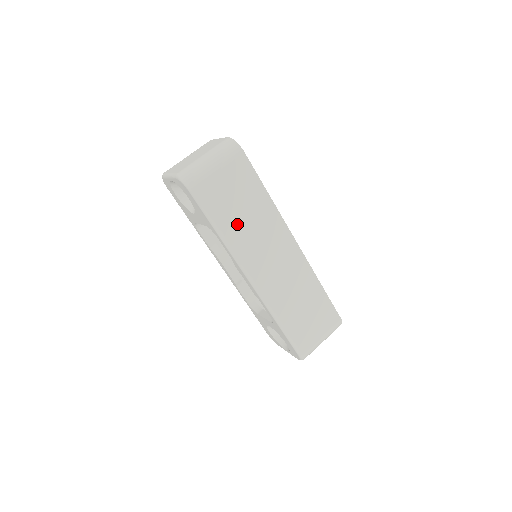
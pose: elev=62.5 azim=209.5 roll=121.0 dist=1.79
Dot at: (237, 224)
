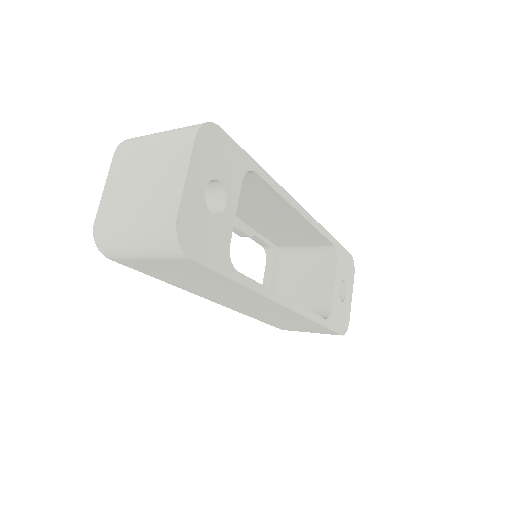
Dot at: (189, 284)
